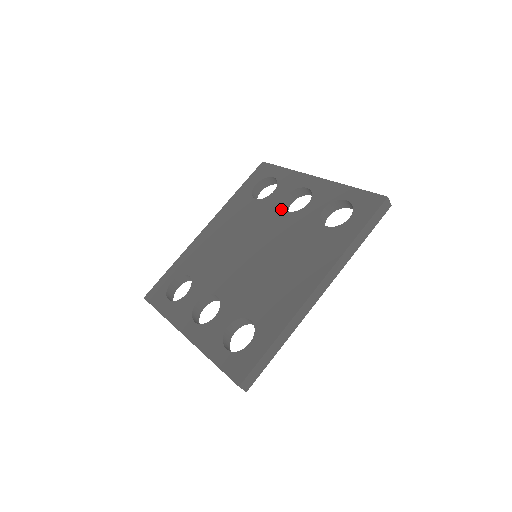
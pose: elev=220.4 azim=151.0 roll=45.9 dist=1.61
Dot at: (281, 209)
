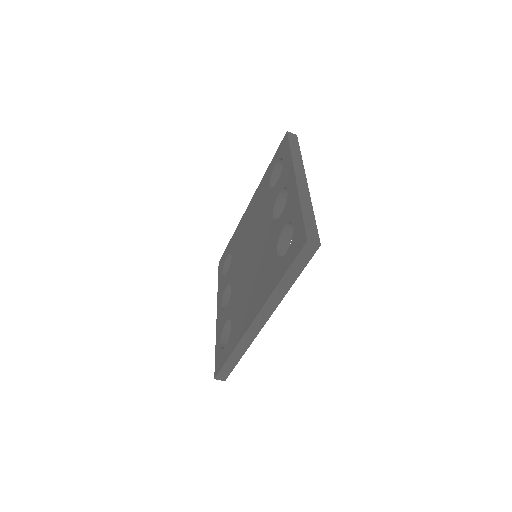
Dot at: (272, 211)
